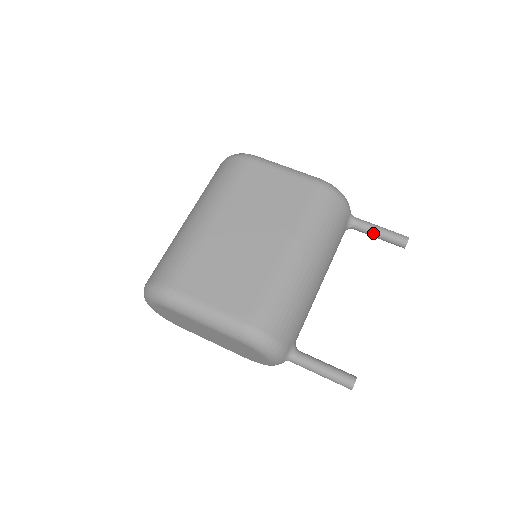
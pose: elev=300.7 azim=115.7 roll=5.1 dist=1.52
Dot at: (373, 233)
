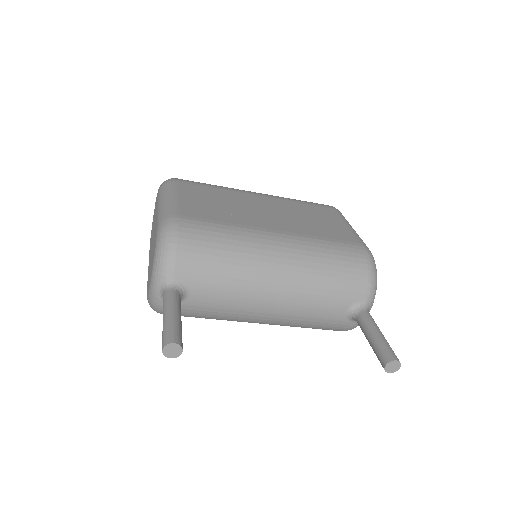
Dot at: (369, 330)
